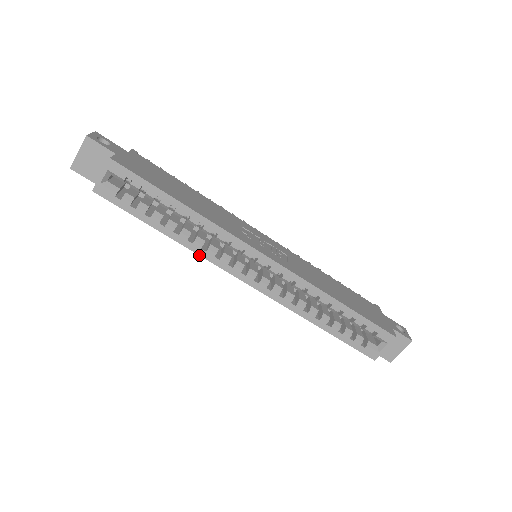
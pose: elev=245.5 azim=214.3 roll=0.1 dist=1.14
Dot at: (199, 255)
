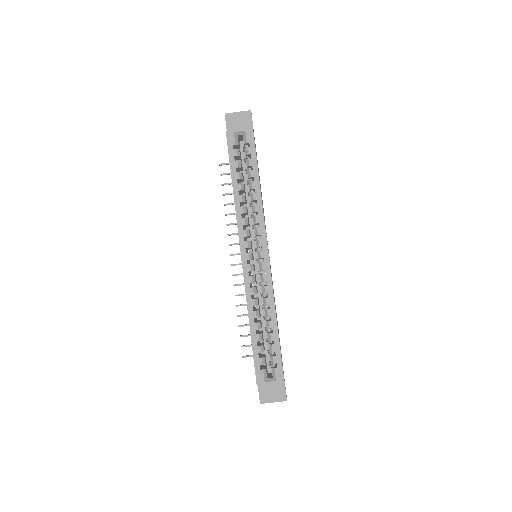
Dot at: (236, 216)
